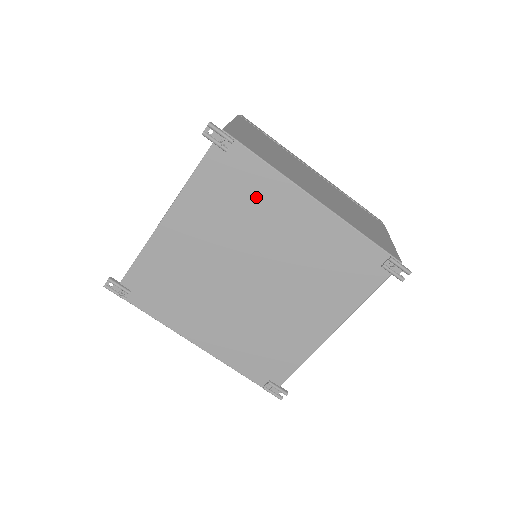
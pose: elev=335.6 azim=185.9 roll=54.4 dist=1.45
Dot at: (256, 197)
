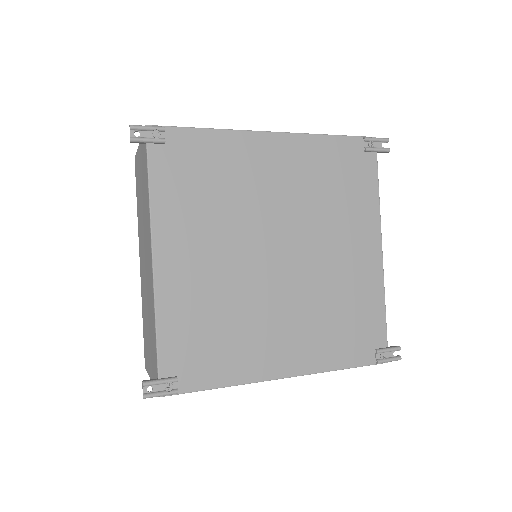
Dot at: (222, 168)
